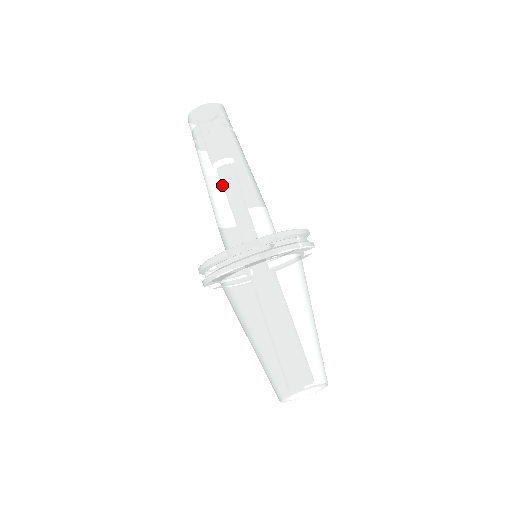
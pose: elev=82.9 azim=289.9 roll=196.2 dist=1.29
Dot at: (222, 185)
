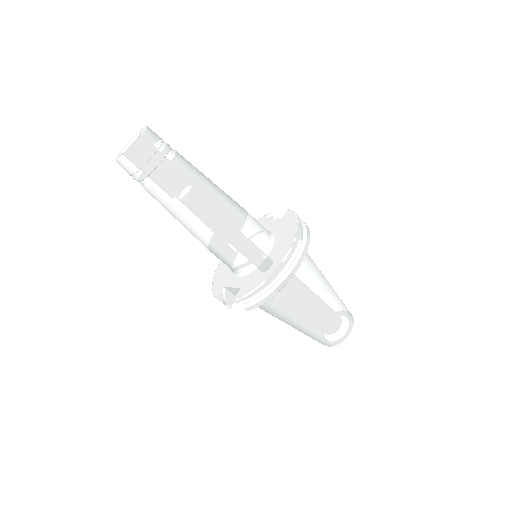
Dot at: (213, 212)
